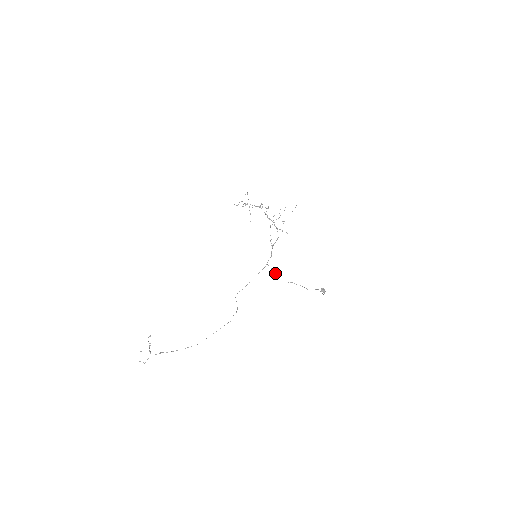
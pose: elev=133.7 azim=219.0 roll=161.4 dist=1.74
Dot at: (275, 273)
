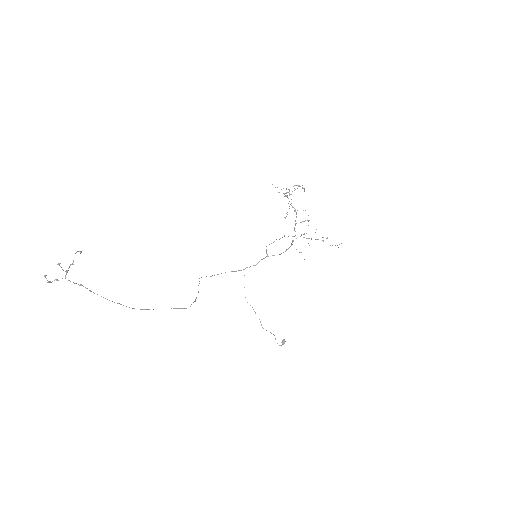
Dot at: occluded
